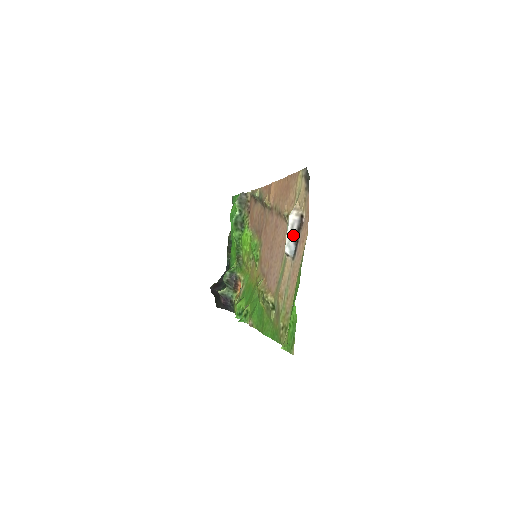
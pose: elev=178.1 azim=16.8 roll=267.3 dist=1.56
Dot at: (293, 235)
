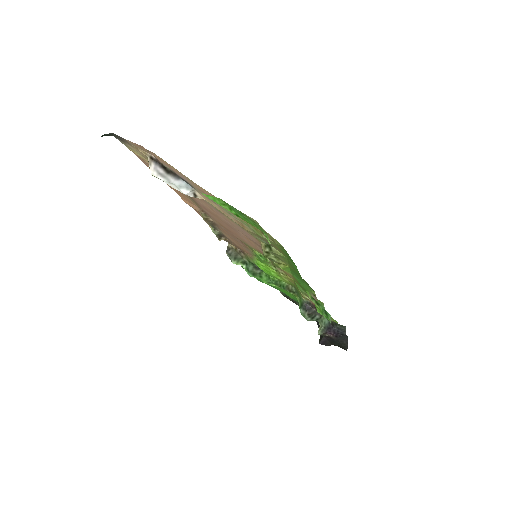
Dot at: (168, 177)
